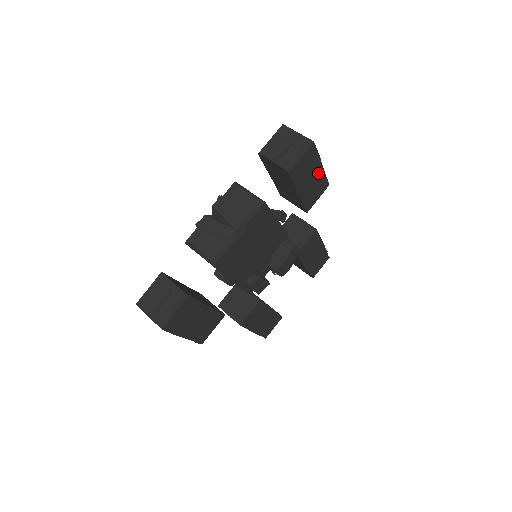
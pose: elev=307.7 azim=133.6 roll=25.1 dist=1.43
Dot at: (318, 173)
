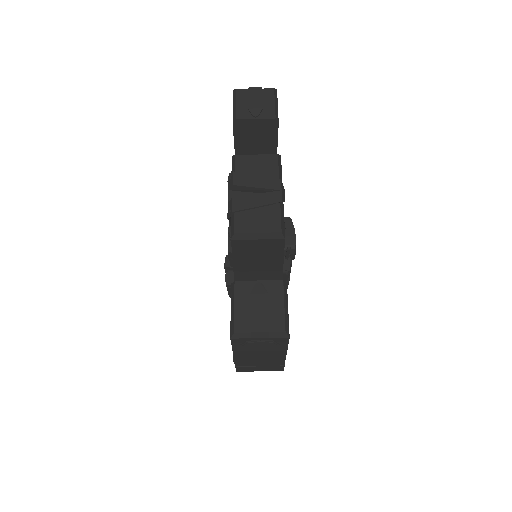
Dot at: occluded
